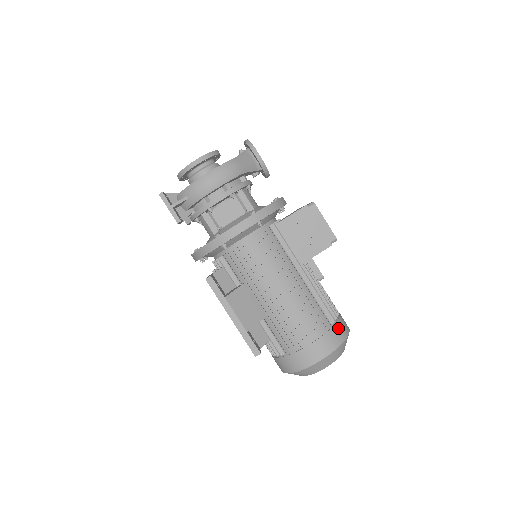
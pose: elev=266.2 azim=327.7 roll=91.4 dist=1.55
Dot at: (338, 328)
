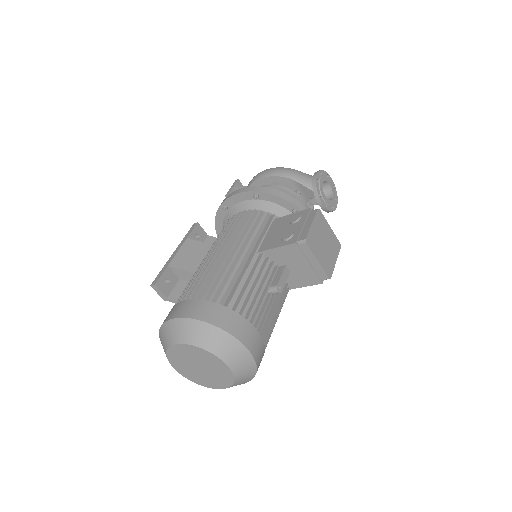
Dot at: (222, 311)
